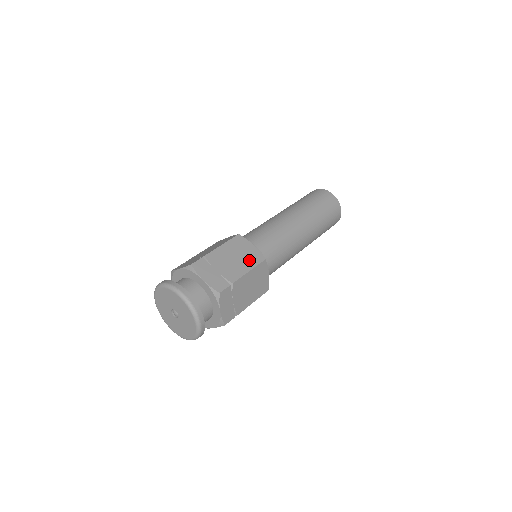
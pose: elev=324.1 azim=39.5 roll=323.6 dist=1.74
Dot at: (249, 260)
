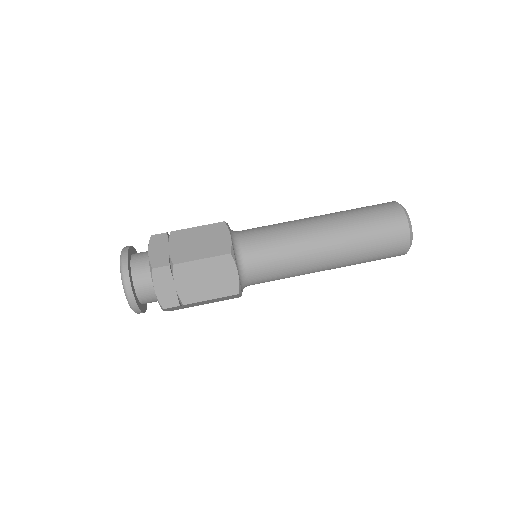
Dot at: (219, 288)
